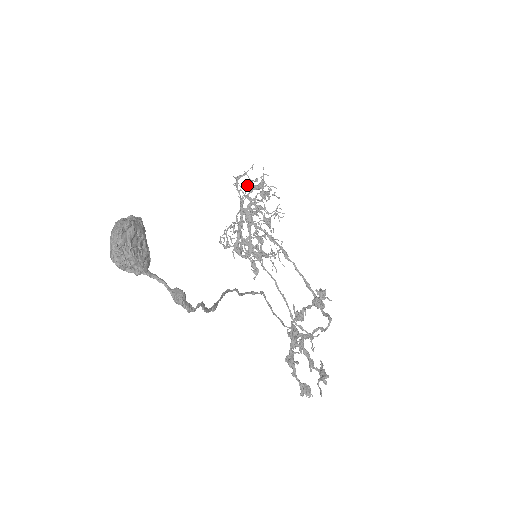
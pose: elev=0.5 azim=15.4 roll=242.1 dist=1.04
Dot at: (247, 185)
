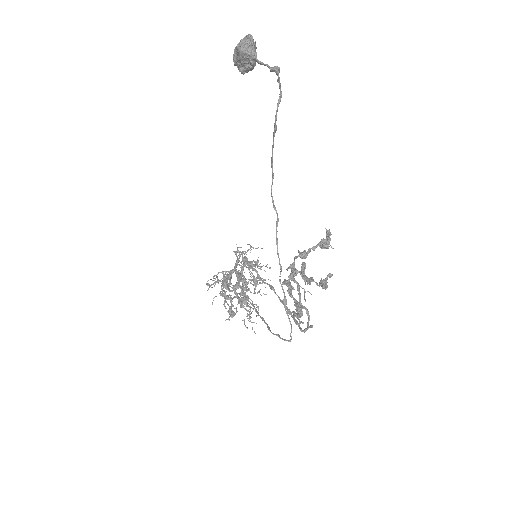
Dot at: (248, 249)
